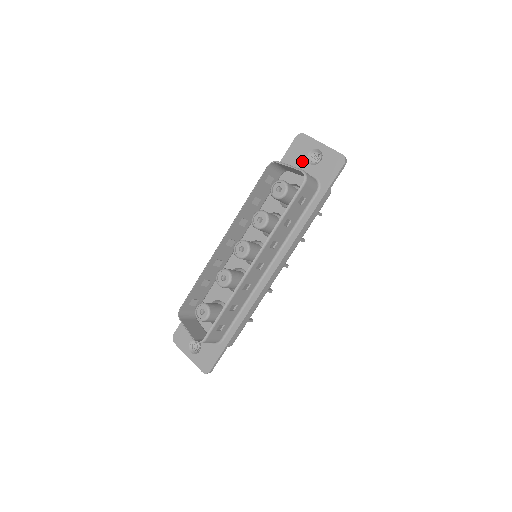
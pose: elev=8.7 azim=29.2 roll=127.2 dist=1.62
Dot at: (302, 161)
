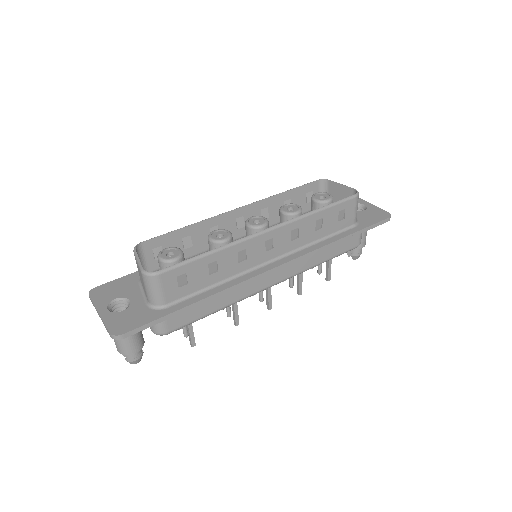
Dot at: occluded
